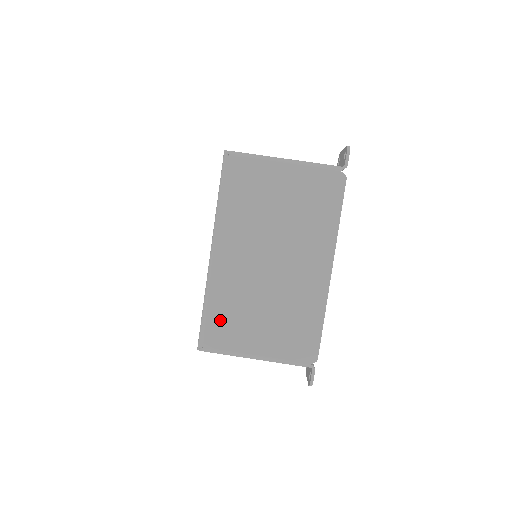
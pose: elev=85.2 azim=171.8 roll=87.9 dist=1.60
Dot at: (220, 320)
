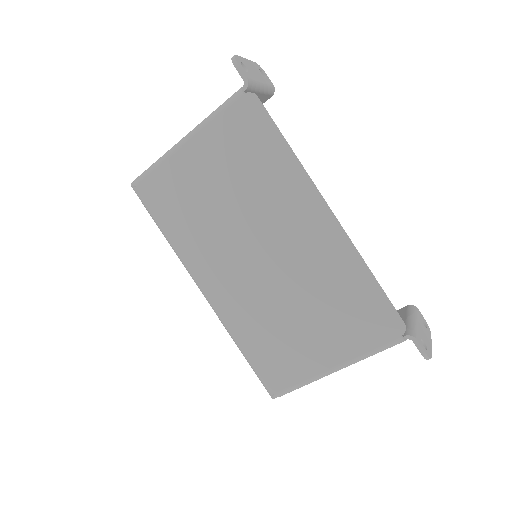
Dot at: (265, 355)
